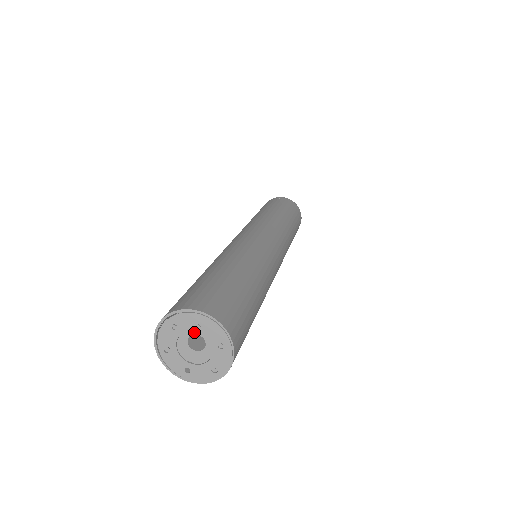
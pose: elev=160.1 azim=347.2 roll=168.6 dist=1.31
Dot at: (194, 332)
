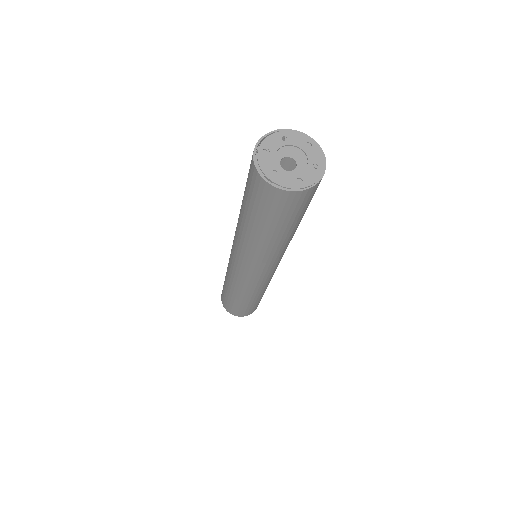
Dot at: (291, 156)
